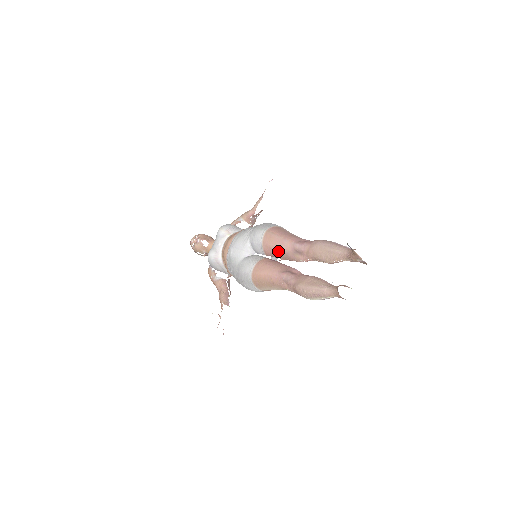
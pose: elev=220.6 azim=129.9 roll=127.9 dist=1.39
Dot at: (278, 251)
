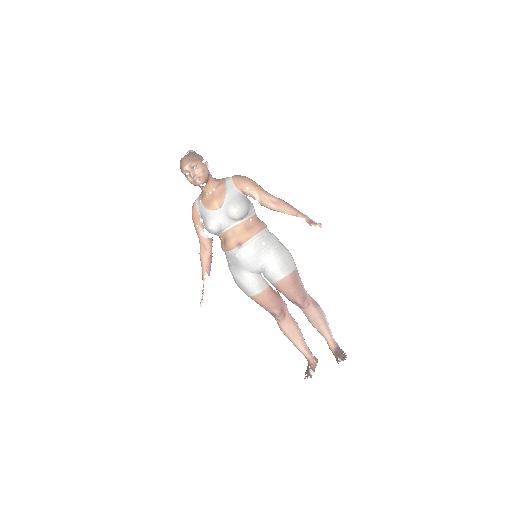
Dot at: (284, 295)
